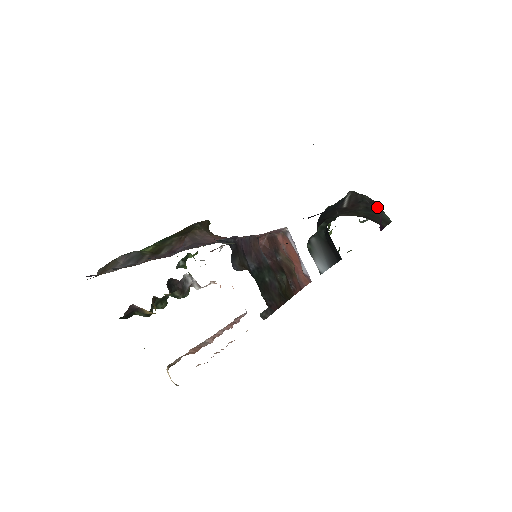
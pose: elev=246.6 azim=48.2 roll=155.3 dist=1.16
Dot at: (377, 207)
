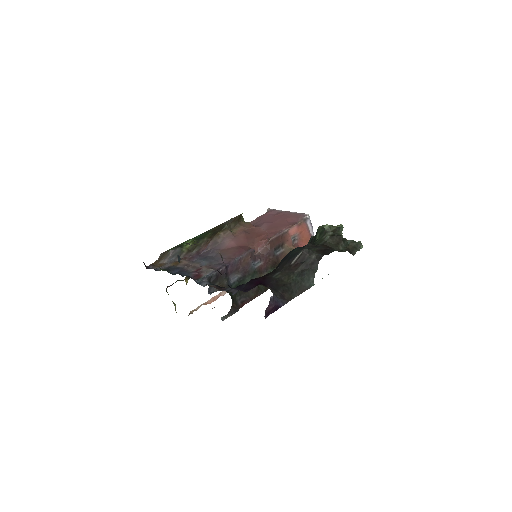
Dot at: (314, 268)
